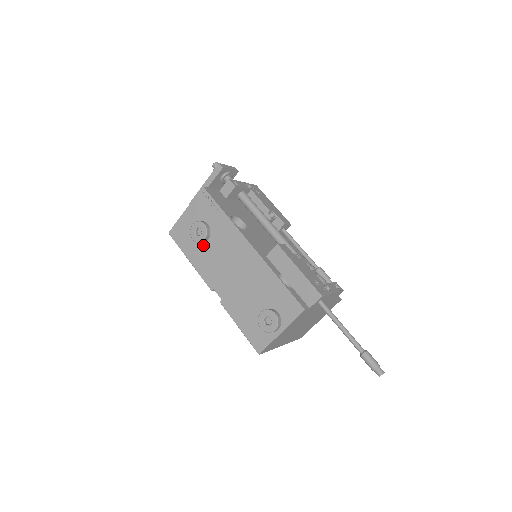
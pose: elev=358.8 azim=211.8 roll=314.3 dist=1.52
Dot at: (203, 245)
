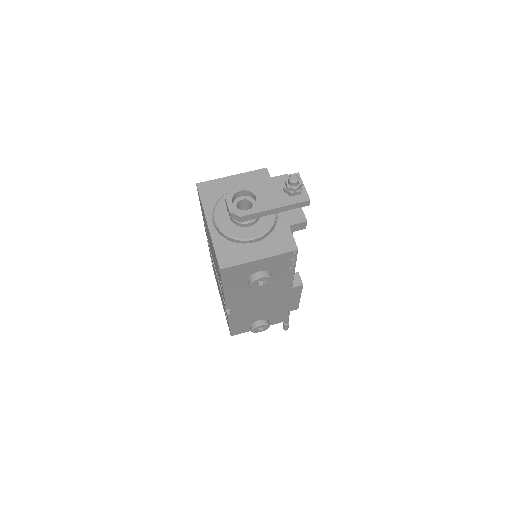
Dot at: occluded
